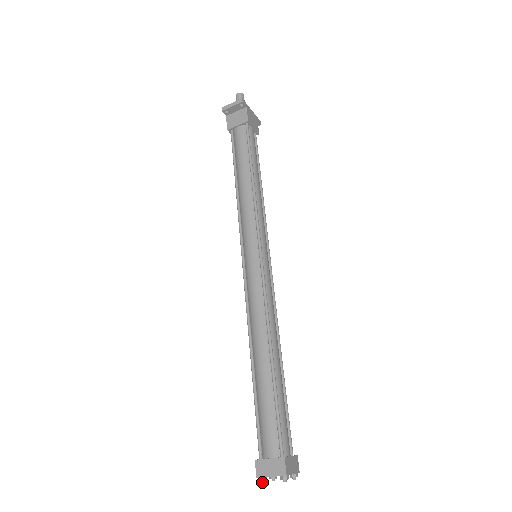
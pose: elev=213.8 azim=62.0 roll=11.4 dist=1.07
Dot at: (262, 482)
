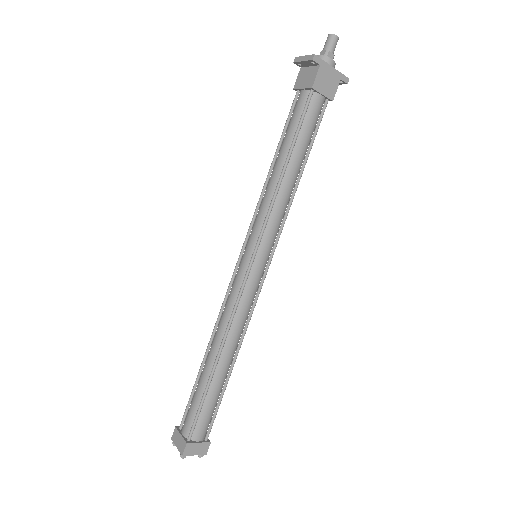
Dot at: (173, 444)
